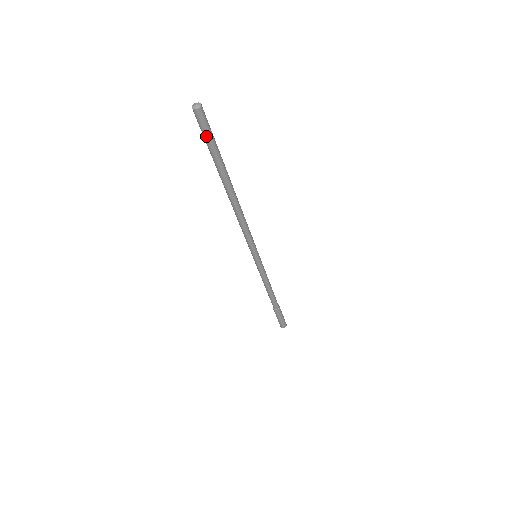
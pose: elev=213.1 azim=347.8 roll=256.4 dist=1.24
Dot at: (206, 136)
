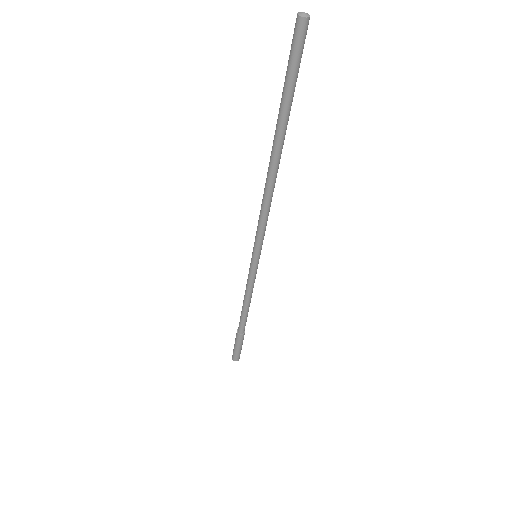
Dot at: (291, 61)
